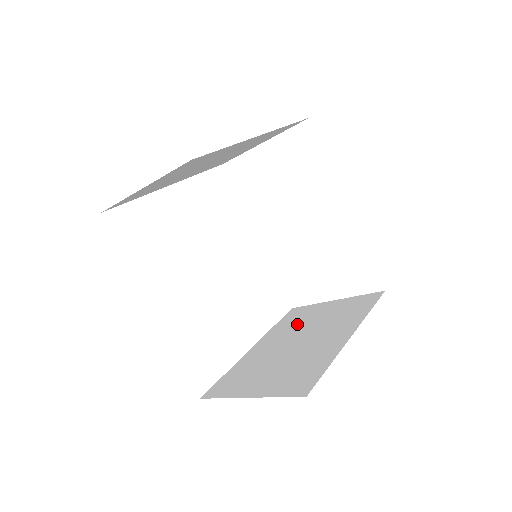
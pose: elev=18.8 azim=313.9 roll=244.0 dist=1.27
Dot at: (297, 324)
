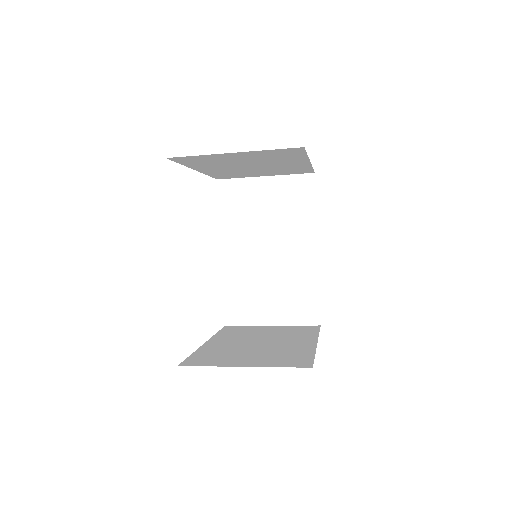
Dot at: (245, 334)
